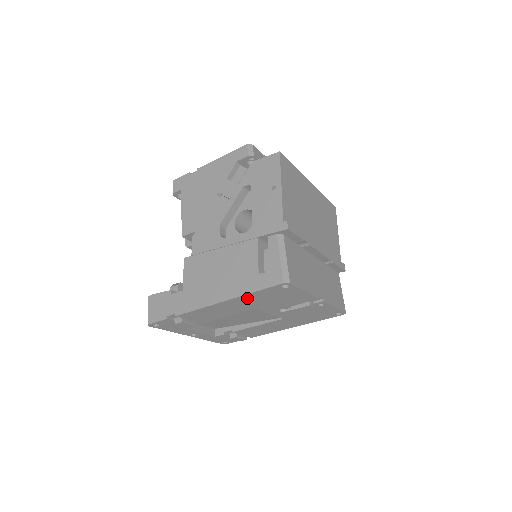
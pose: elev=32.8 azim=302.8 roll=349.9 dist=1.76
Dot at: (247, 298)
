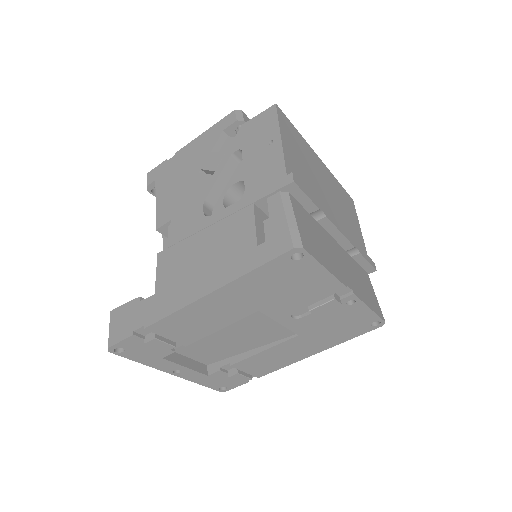
Dot at: (243, 286)
